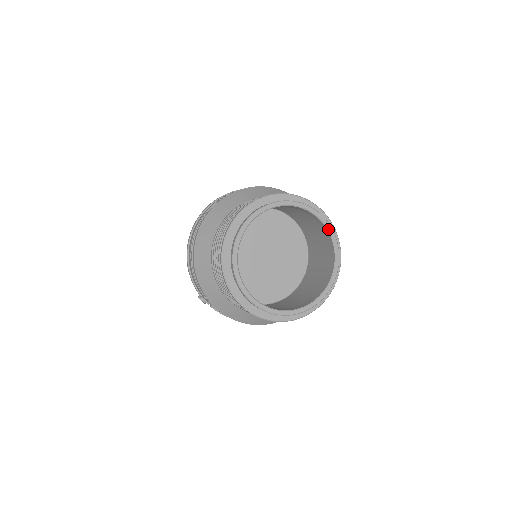
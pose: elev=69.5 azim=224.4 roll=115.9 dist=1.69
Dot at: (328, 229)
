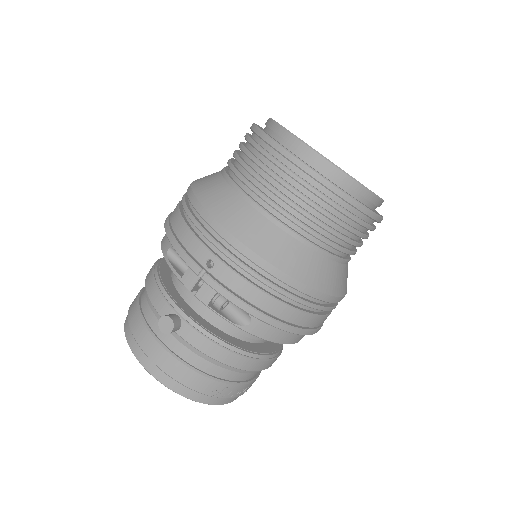
Dot at: occluded
